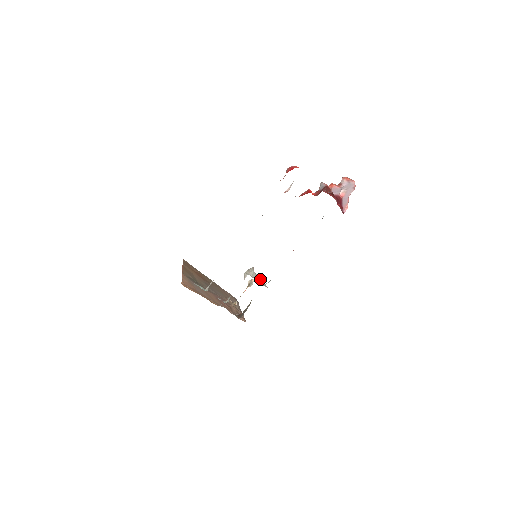
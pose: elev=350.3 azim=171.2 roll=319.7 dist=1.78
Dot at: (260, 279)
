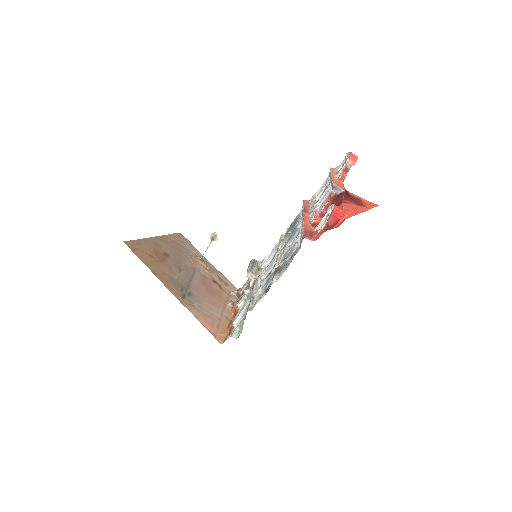
Dot at: occluded
